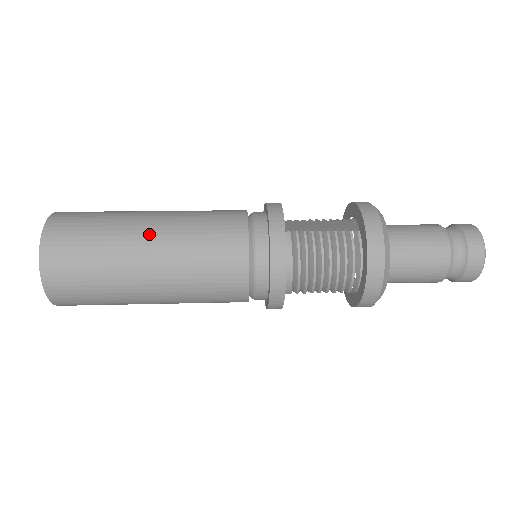
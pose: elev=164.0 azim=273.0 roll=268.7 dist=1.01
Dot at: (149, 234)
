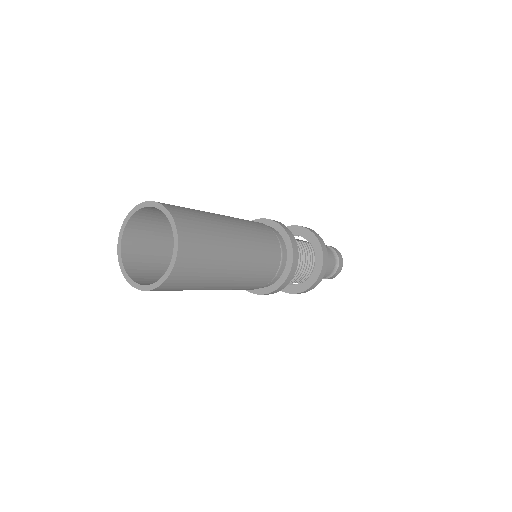
Dot at: (235, 230)
